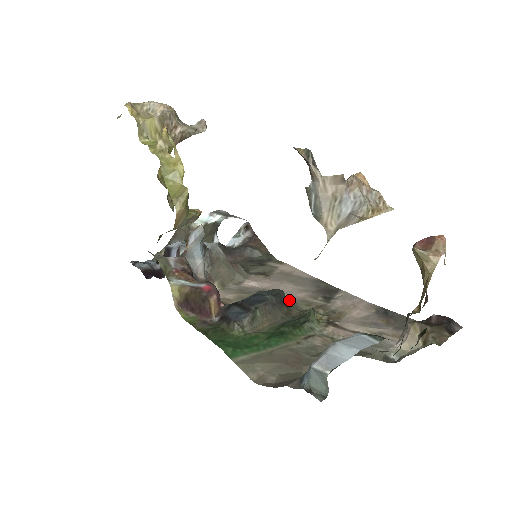
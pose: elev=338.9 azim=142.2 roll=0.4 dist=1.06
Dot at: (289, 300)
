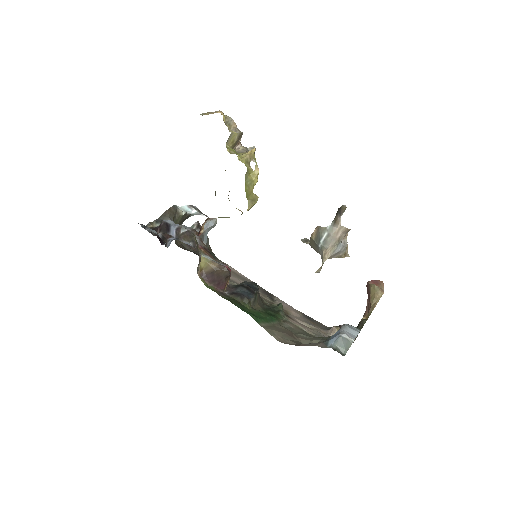
Dot at: occluded
